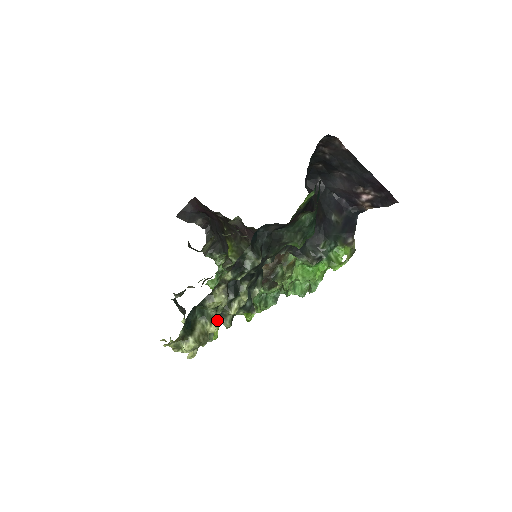
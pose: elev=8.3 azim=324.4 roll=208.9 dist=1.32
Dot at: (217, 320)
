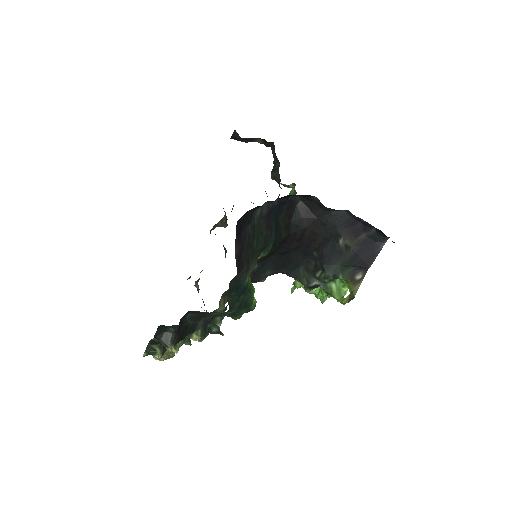
Dot at: occluded
